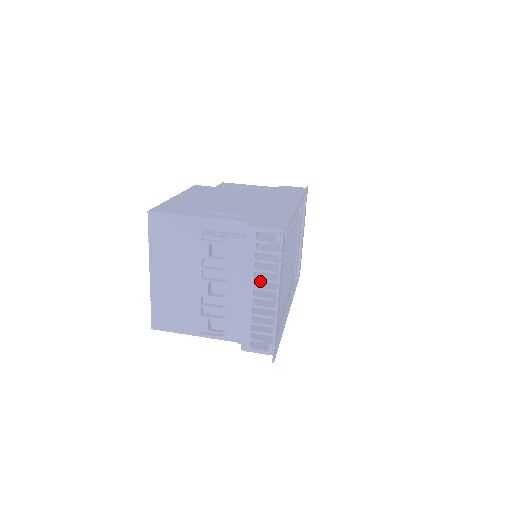
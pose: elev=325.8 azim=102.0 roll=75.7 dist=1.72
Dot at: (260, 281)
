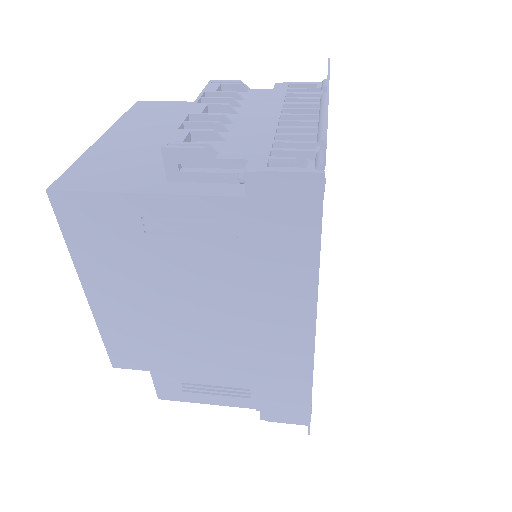
Dot at: occluded
